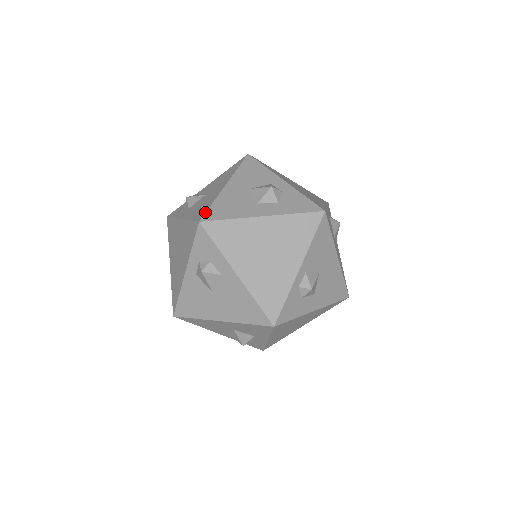
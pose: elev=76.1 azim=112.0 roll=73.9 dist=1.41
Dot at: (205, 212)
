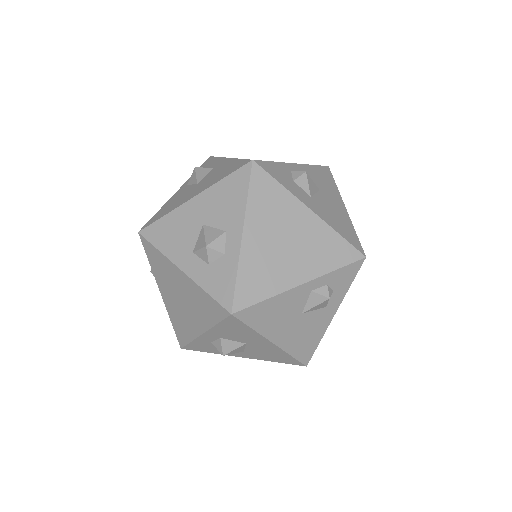
Dot at: occluded
